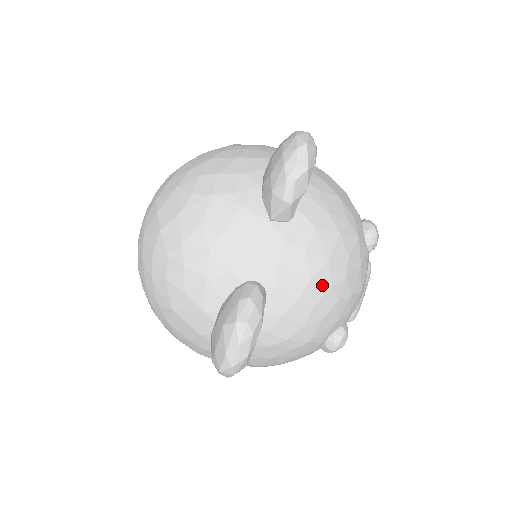
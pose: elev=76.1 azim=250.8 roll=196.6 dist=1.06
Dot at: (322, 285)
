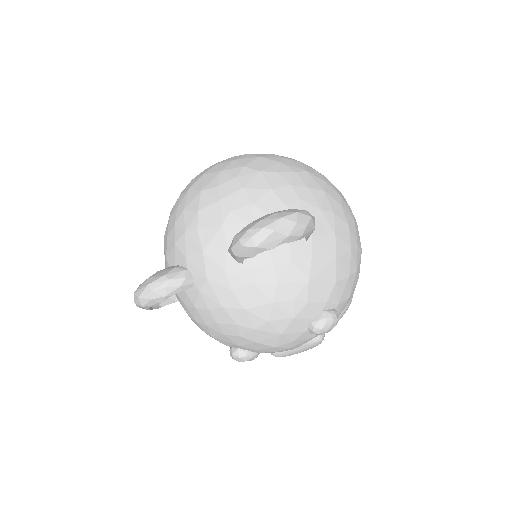
Dot at: (230, 318)
